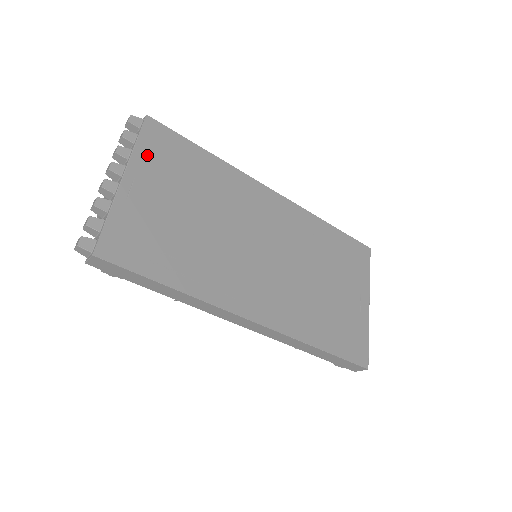
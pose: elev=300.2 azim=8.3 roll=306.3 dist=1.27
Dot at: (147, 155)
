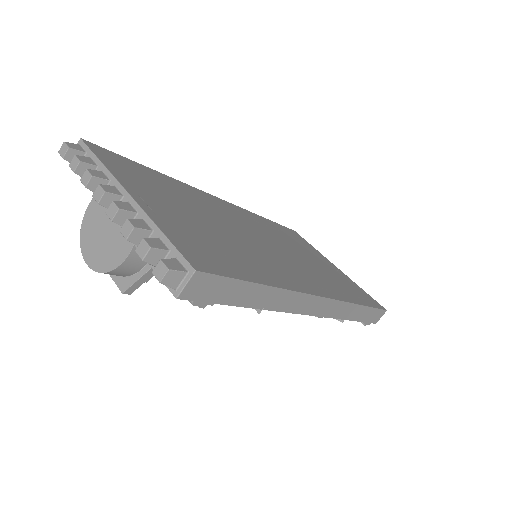
Dot at: (121, 173)
